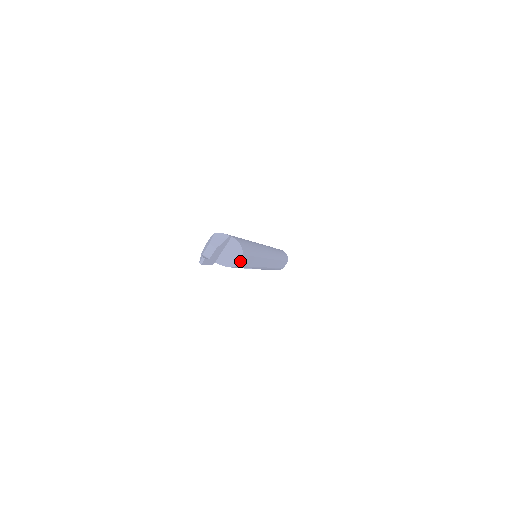
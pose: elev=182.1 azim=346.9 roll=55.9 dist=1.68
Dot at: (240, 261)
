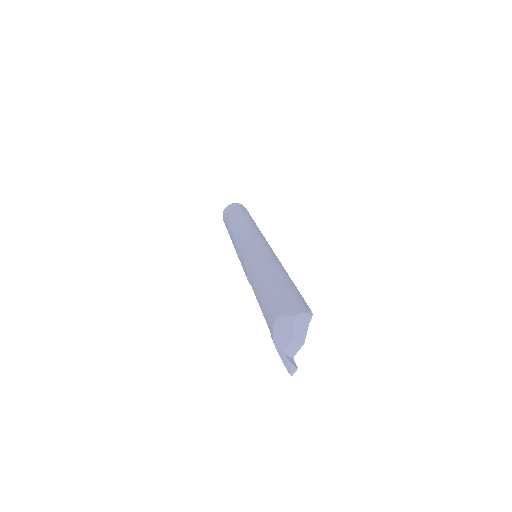
Dot at: occluded
